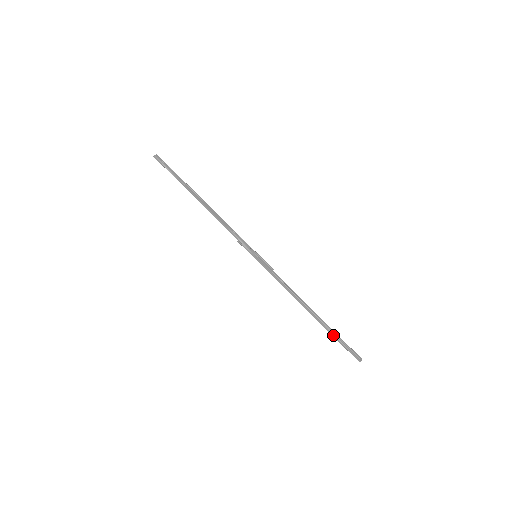
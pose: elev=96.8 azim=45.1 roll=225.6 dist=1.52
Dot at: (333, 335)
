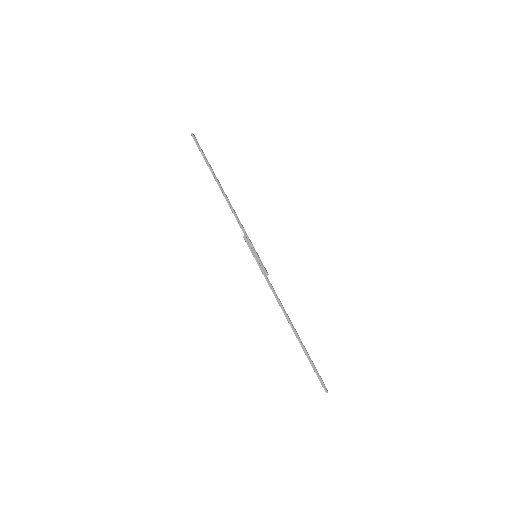
Dot at: (308, 357)
